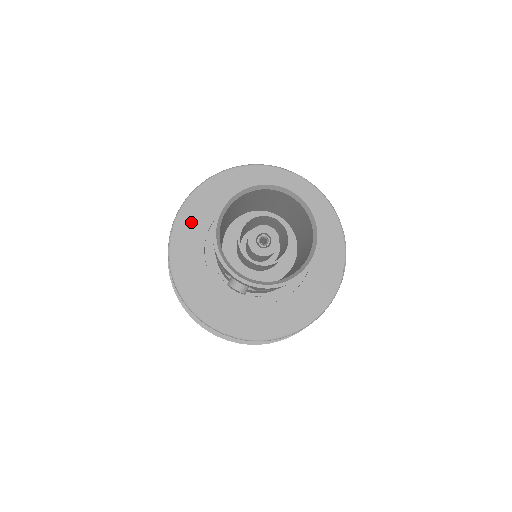
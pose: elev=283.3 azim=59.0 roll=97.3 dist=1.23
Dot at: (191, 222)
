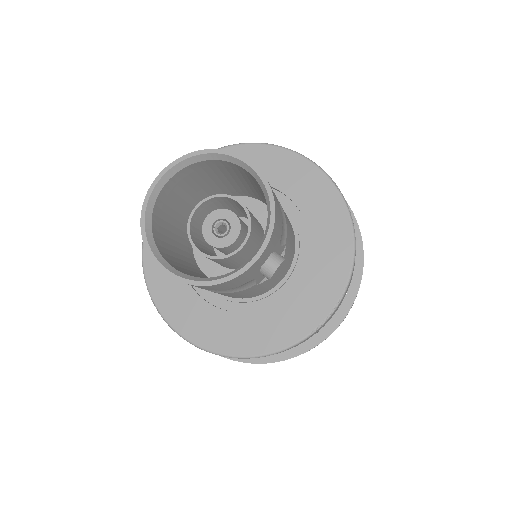
Dot at: occluded
